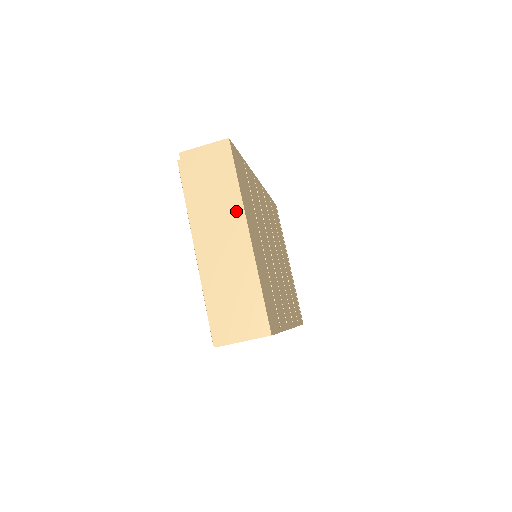
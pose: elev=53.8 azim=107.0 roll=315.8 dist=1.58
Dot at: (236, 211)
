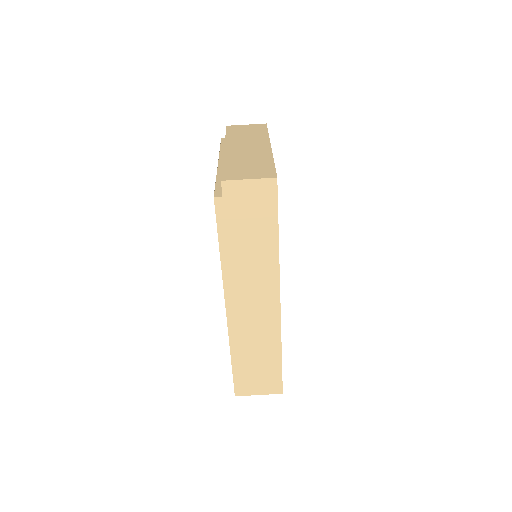
Dot at: (263, 140)
